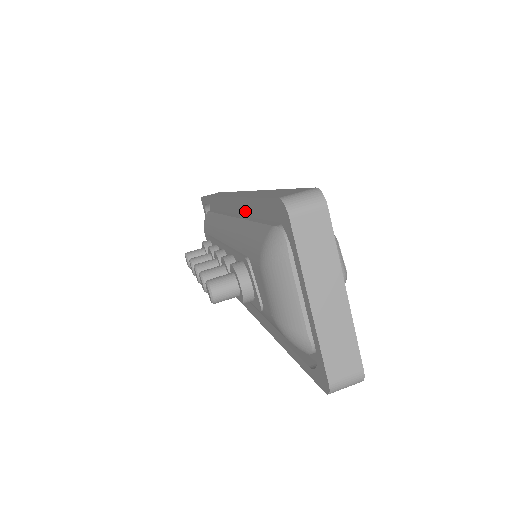
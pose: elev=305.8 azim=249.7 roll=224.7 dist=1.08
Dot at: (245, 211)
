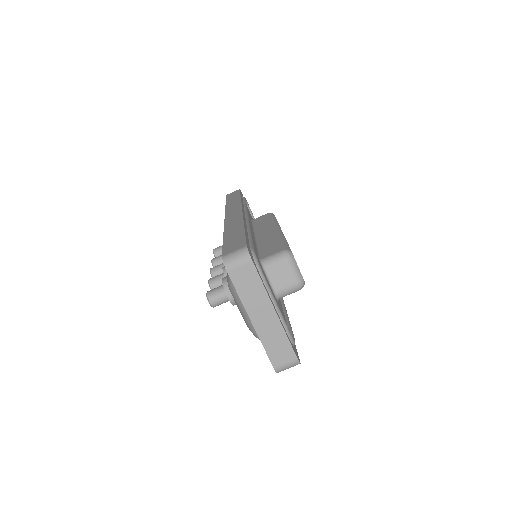
Dot at: occluded
